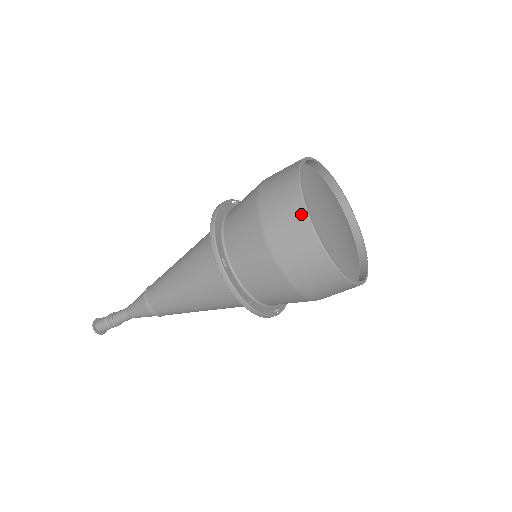
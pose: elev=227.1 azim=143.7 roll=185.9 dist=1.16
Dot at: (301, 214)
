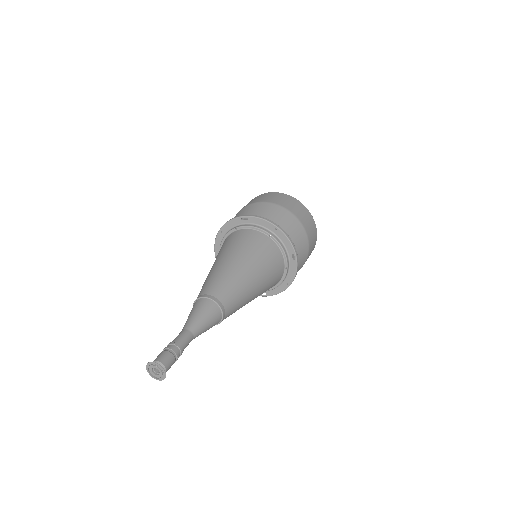
Dot at: (264, 194)
